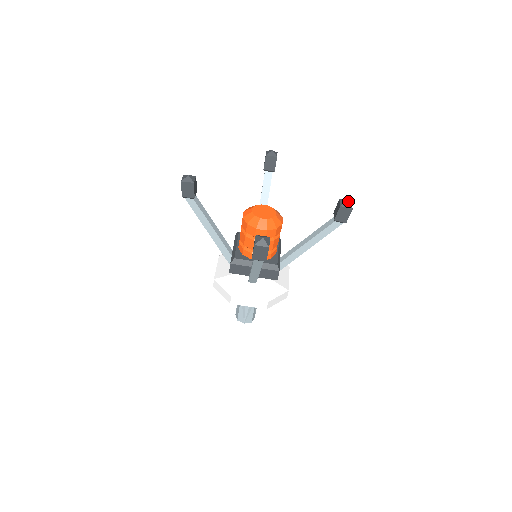
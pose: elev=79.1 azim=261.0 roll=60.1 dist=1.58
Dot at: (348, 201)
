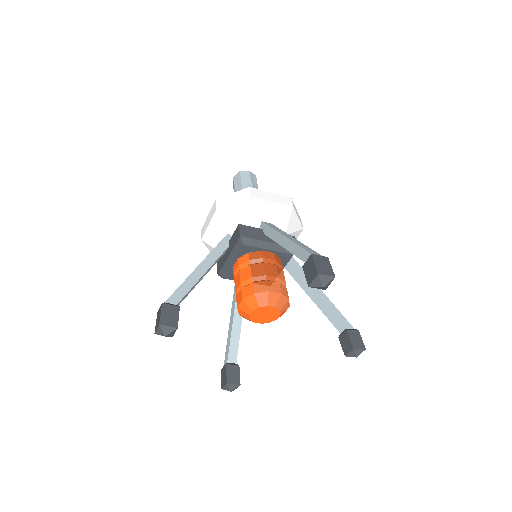
Dot at: occluded
